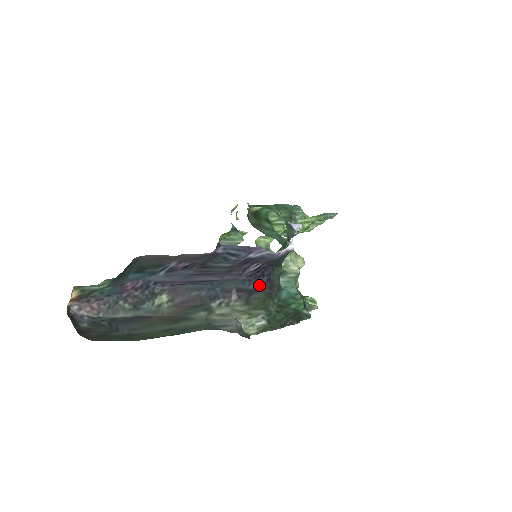
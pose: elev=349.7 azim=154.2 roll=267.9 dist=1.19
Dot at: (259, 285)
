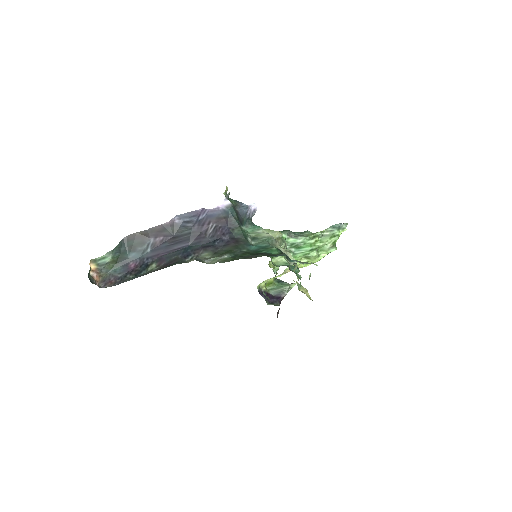
Dot at: (223, 242)
